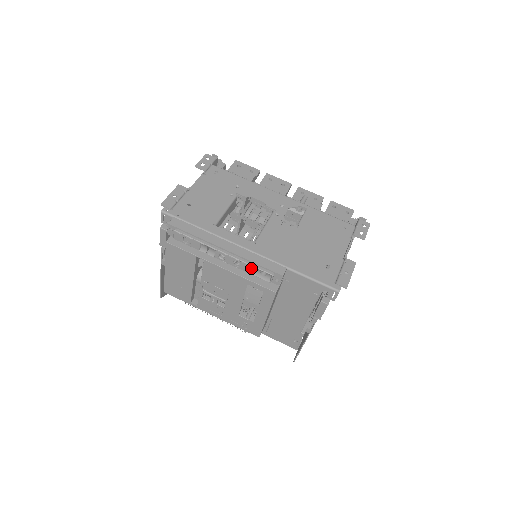
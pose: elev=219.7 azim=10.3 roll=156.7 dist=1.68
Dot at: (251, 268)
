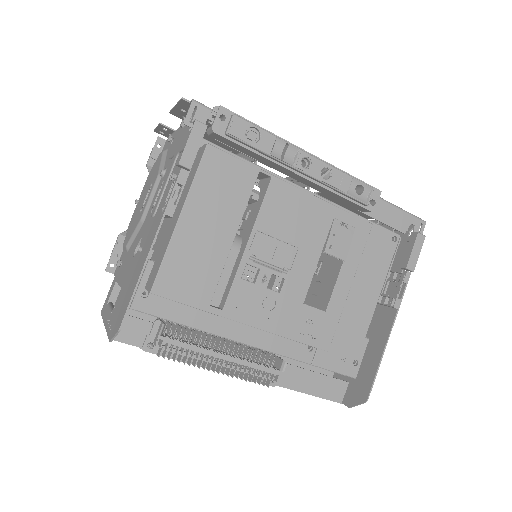
Dot at: (347, 179)
